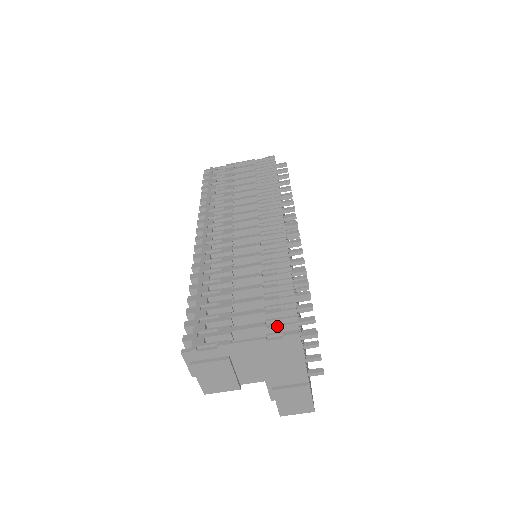
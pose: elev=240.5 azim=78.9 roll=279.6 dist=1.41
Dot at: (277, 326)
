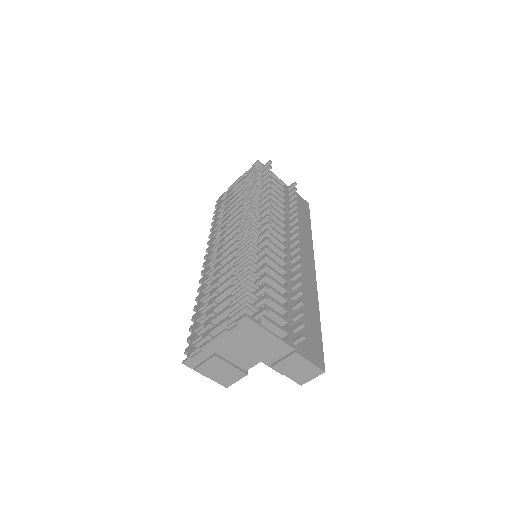
Dot at: (234, 316)
